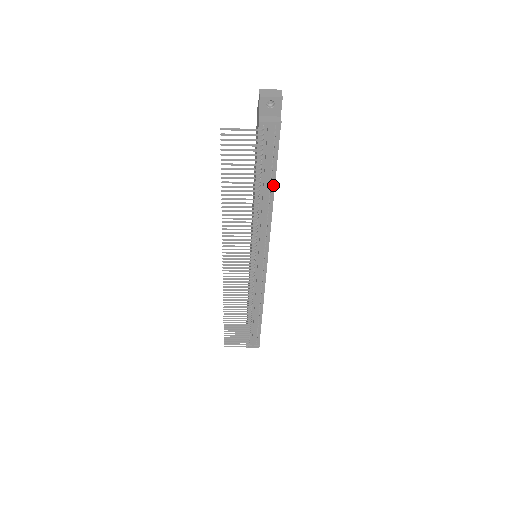
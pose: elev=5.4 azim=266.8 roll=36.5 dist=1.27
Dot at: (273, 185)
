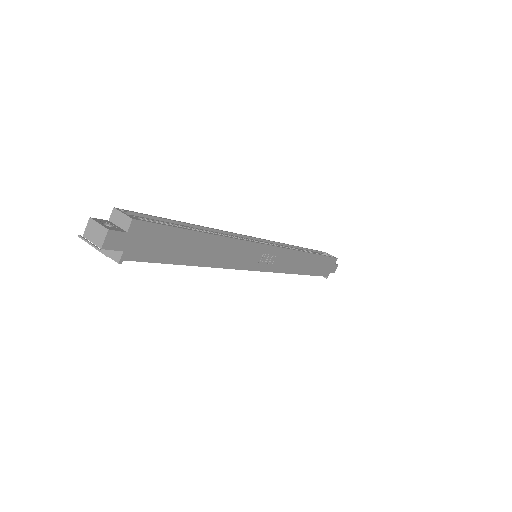
Dot at: (187, 264)
